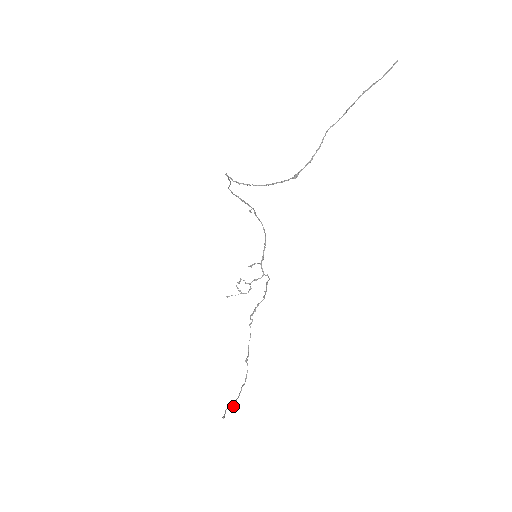
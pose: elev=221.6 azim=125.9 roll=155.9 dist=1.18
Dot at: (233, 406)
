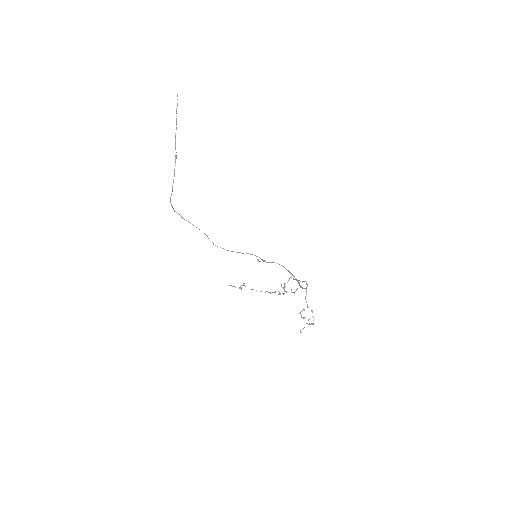
Dot at: (243, 284)
